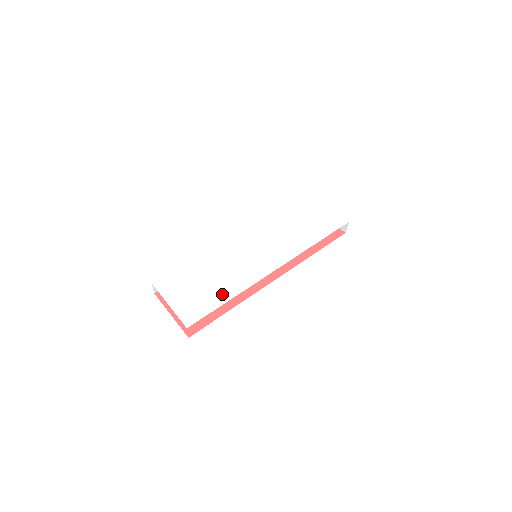
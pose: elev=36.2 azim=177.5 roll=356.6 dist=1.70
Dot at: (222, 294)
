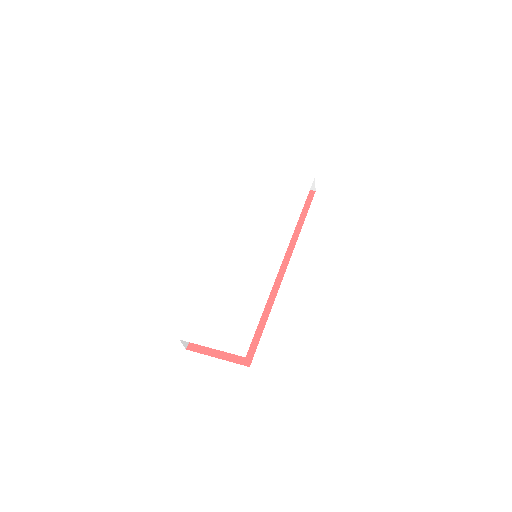
Dot at: (254, 306)
